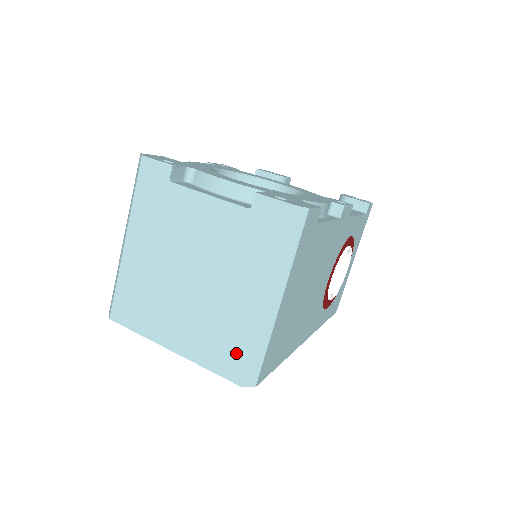
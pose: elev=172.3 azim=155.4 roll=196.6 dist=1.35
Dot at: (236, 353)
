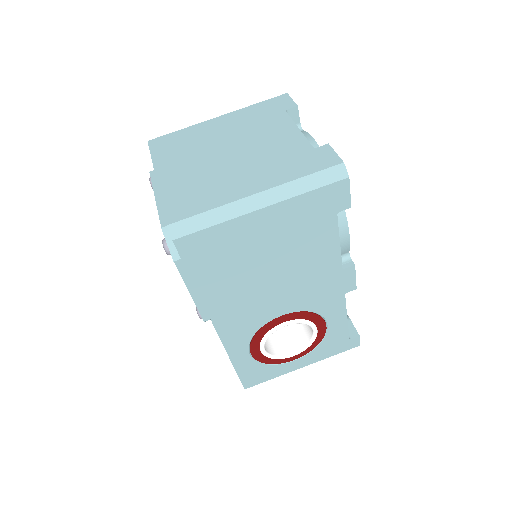
Dot at: (194, 206)
